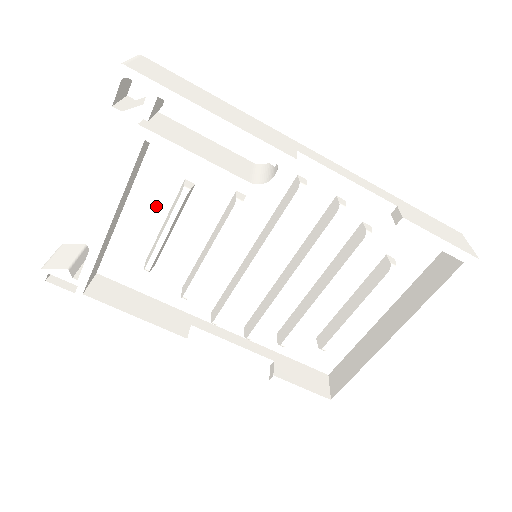
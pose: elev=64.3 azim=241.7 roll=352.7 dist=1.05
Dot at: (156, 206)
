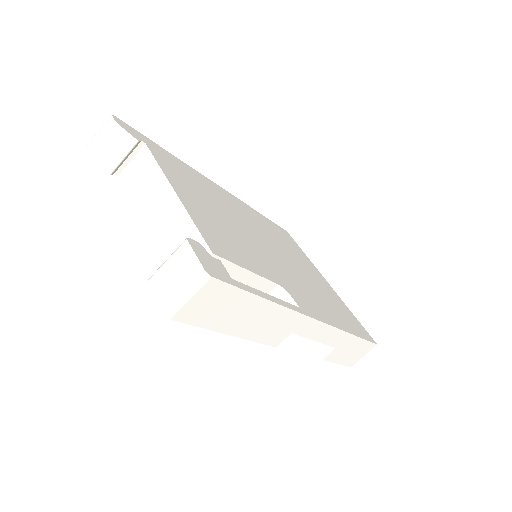
Dot at: occluded
